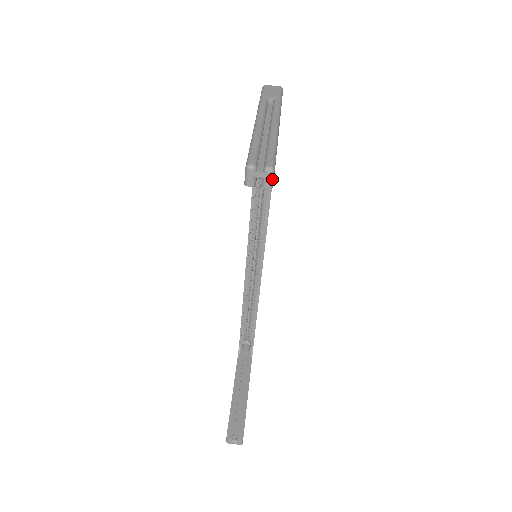
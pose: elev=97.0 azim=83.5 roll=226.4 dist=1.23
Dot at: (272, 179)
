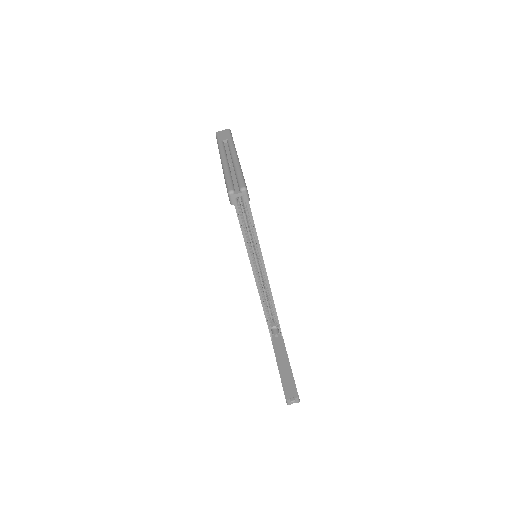
Dot at: (247, 195)
